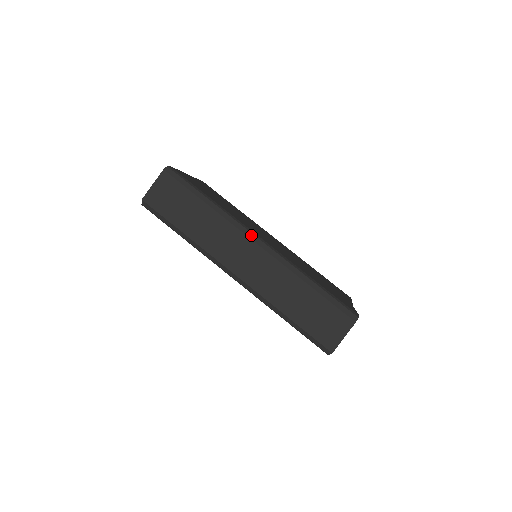
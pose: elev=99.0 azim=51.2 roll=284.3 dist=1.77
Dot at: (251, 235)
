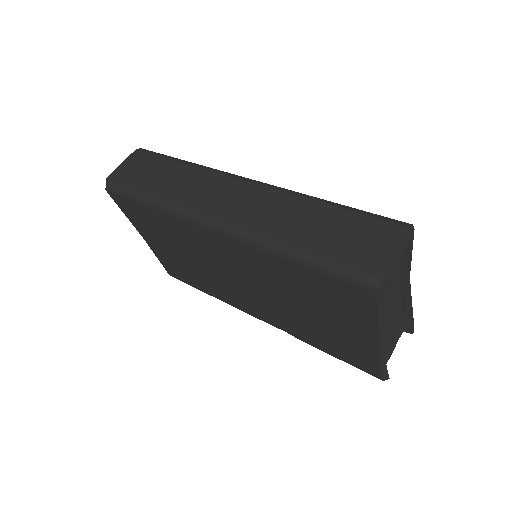
Dot at: (237, 176)
